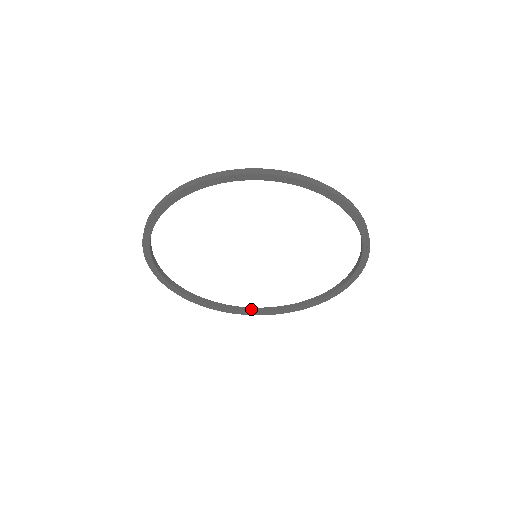
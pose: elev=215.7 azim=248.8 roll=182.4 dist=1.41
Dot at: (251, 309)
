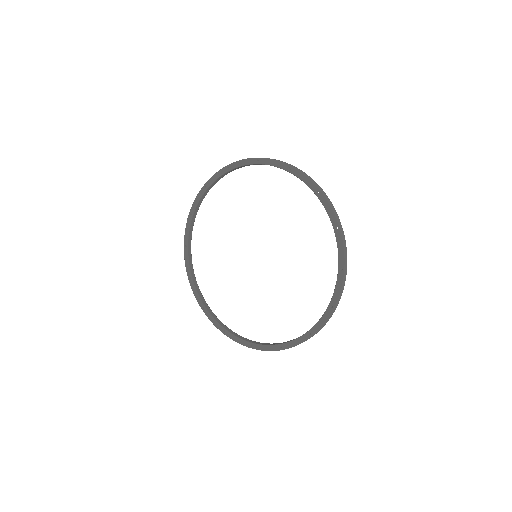
Dot at: (265, 343)
